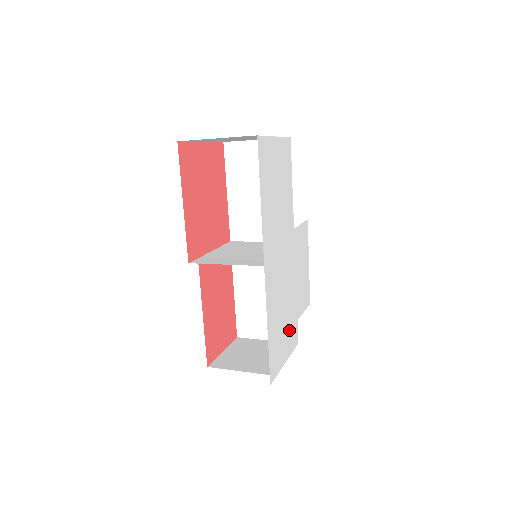
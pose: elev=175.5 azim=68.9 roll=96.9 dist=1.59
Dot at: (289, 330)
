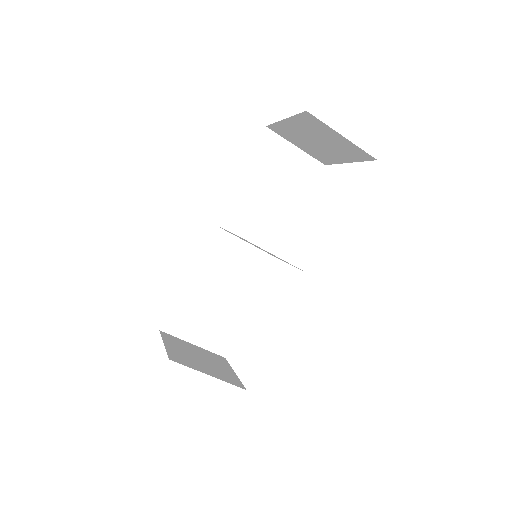
Dot at: occluded
